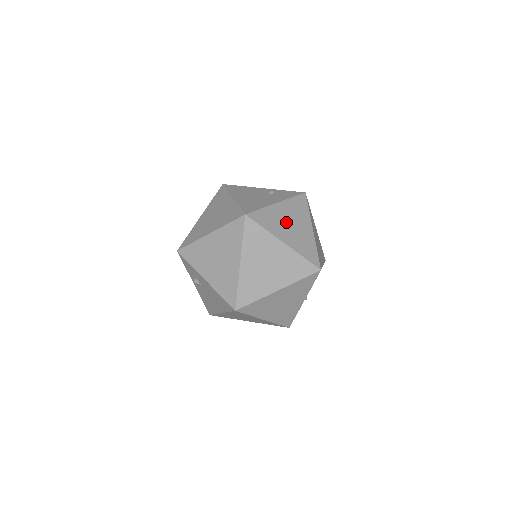
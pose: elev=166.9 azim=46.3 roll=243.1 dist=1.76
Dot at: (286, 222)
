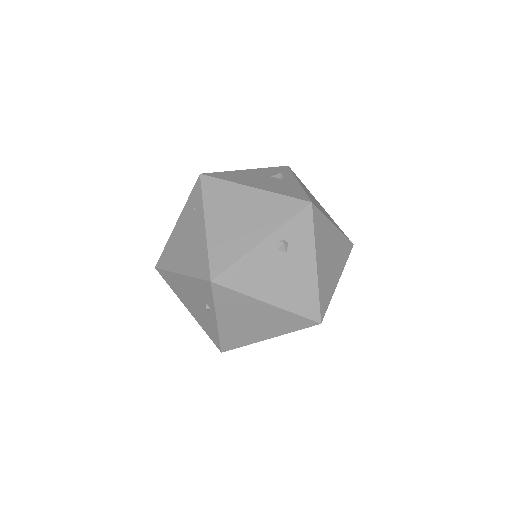
Dot at: (329, 264)
